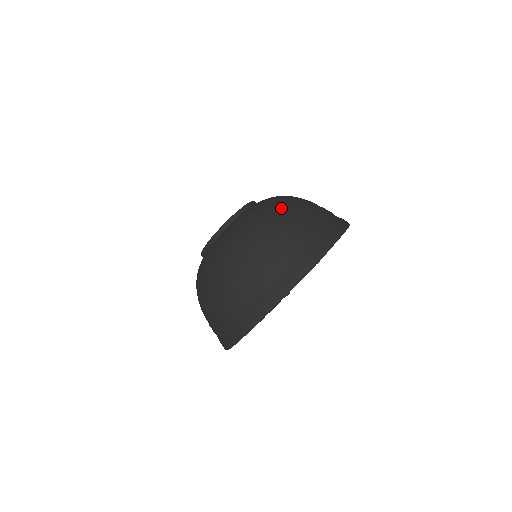
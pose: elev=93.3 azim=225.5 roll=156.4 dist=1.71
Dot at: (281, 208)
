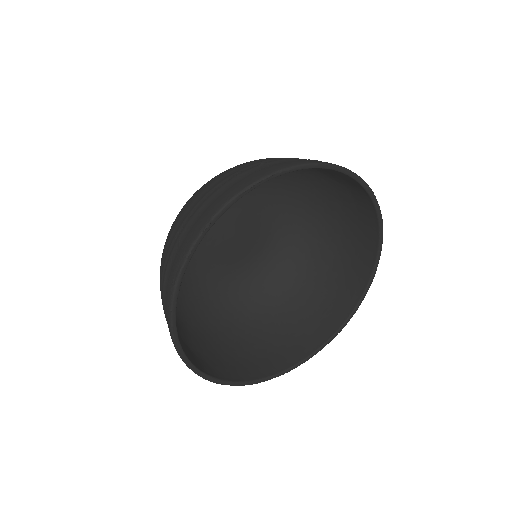
Dot at: occluded
